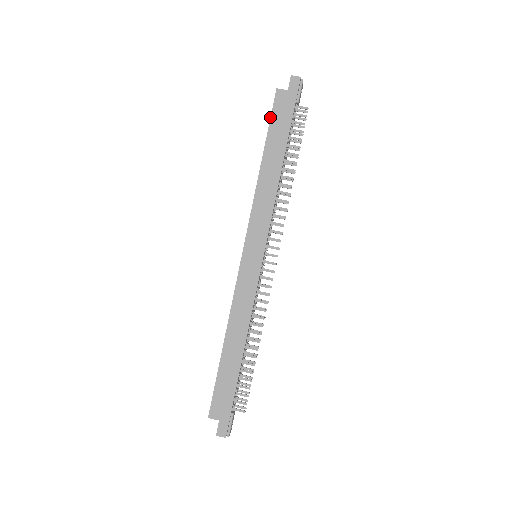
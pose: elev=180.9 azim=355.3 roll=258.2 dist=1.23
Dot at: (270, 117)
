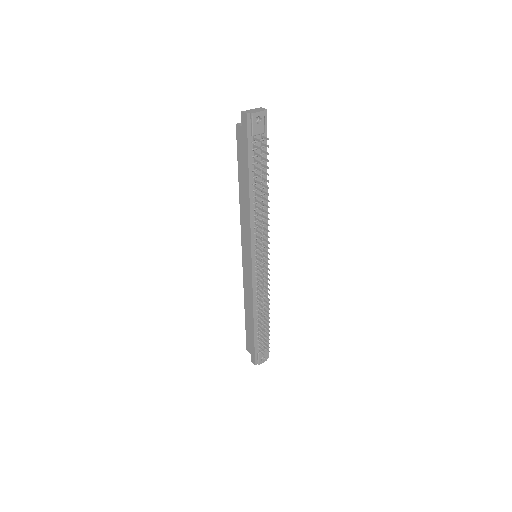
Dot at: (237, 150)
